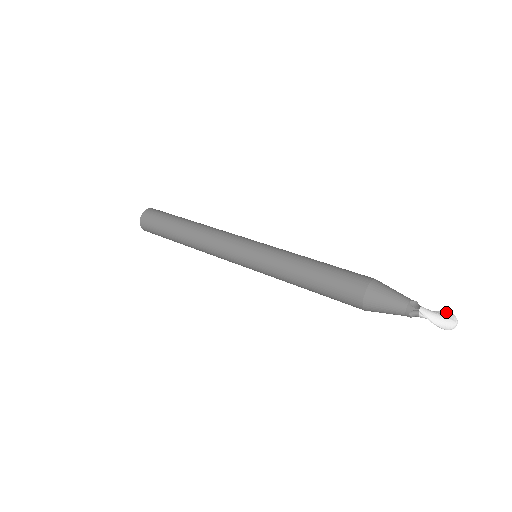
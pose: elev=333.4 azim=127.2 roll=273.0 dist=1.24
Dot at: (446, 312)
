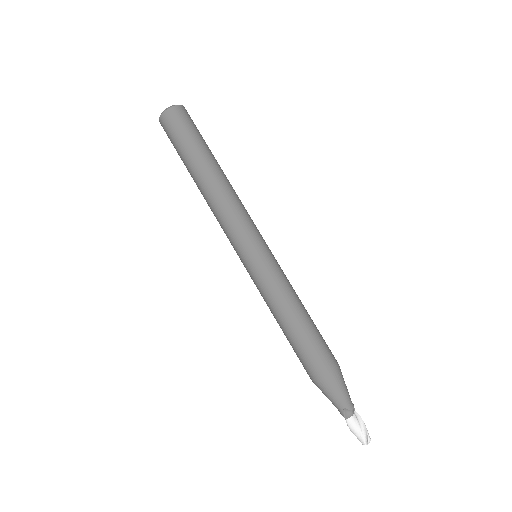
Dot at: (366, 433)
